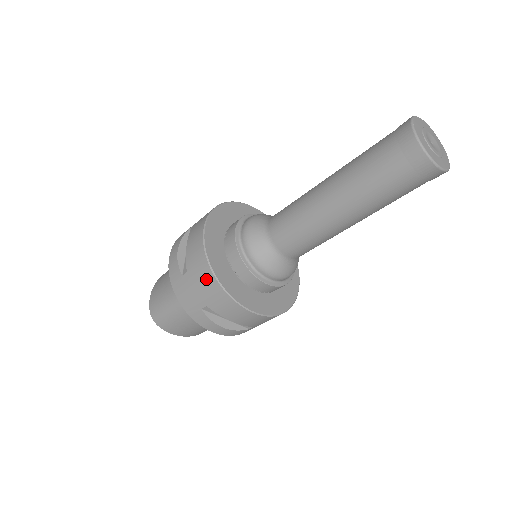
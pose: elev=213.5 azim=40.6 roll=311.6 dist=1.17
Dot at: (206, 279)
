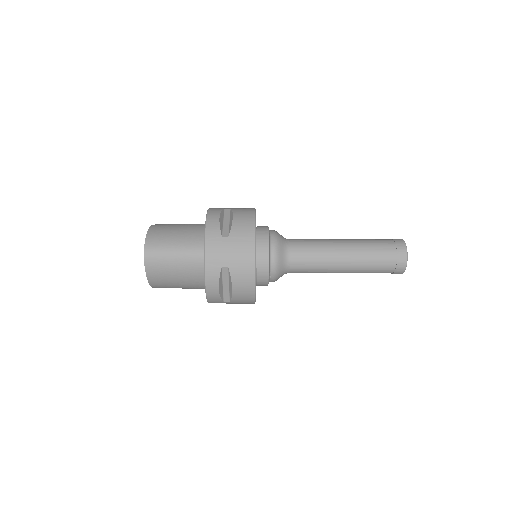
Dot at: (246, 249)
